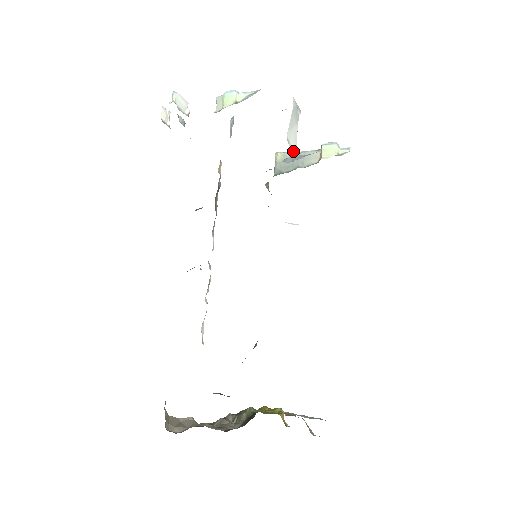
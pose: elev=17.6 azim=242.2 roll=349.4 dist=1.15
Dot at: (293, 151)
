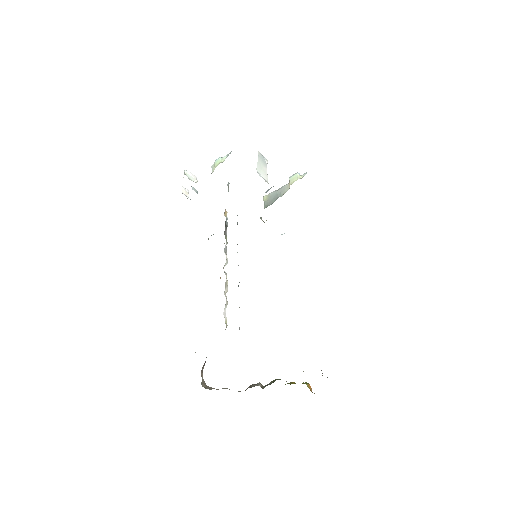
Dot at: occluded
